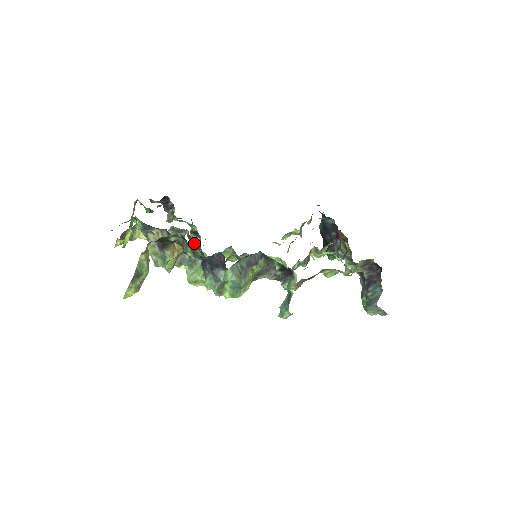
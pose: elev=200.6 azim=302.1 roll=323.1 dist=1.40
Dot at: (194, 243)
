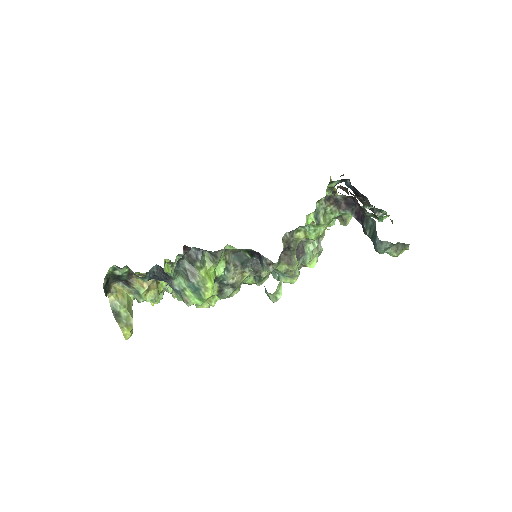
Dot at: occluded
